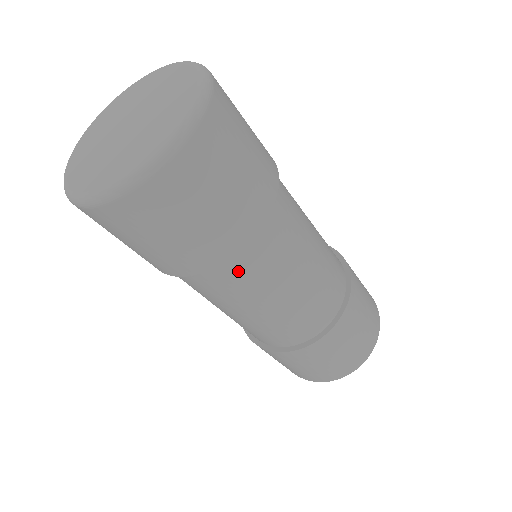
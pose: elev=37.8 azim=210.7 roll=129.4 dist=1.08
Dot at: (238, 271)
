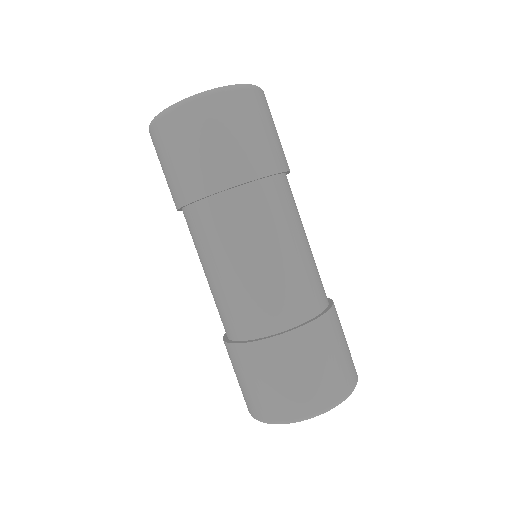
Dot at: (290, 192)
